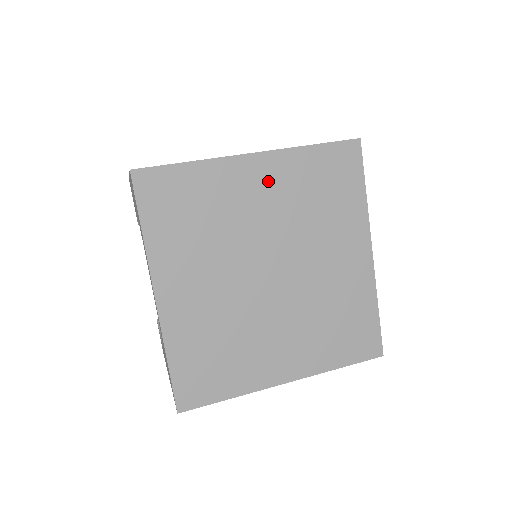
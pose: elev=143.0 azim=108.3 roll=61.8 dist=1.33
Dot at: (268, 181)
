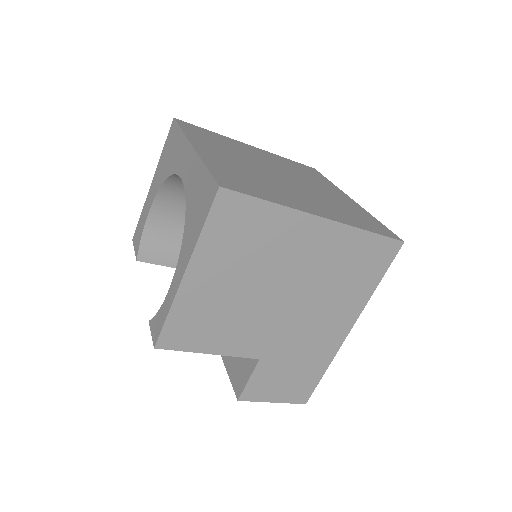
Dot at: (263, 154)
